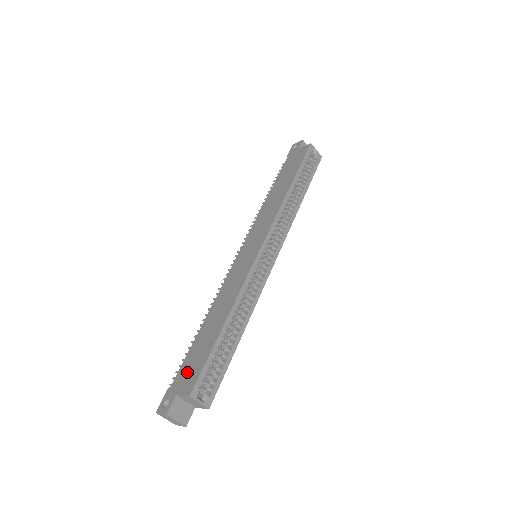
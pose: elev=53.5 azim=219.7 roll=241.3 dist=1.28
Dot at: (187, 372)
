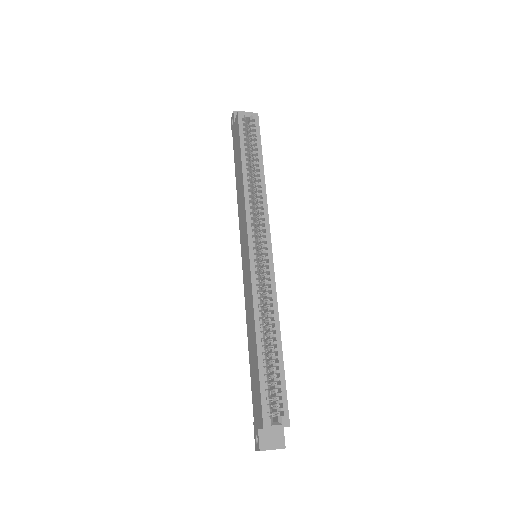
Dot at: (256, 404)
